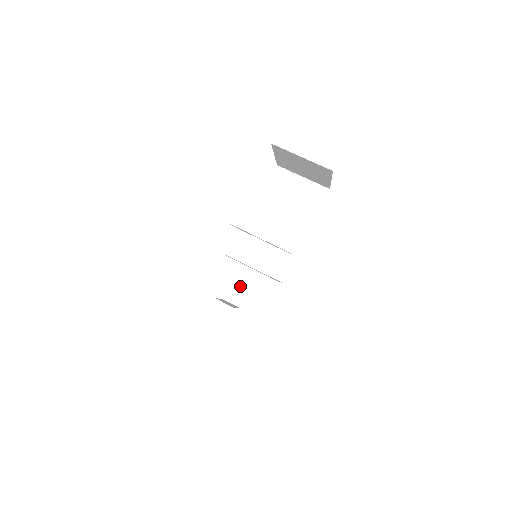
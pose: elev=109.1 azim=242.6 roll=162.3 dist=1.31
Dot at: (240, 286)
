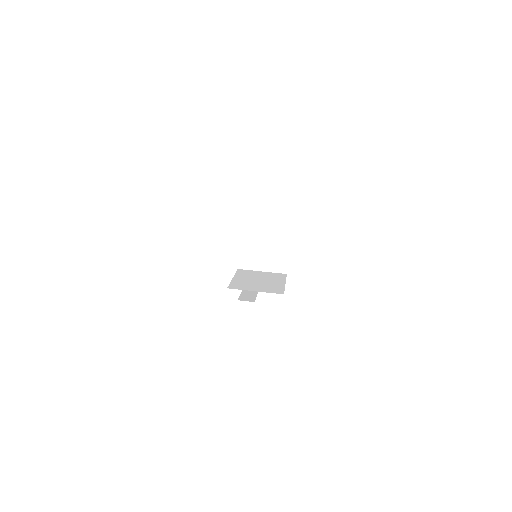
Dot at: occluded
